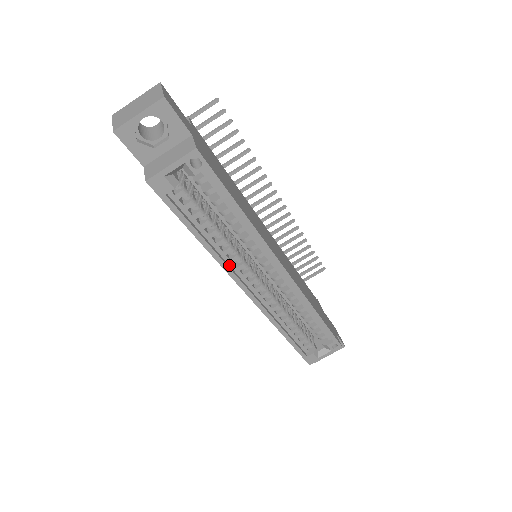
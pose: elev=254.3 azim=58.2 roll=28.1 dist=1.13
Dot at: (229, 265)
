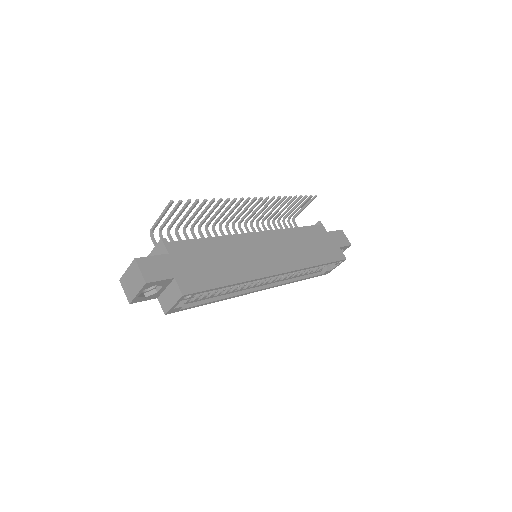
Dot at: (240, 291)
